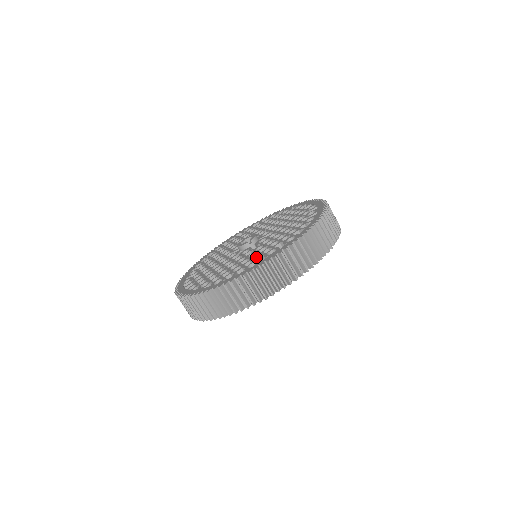
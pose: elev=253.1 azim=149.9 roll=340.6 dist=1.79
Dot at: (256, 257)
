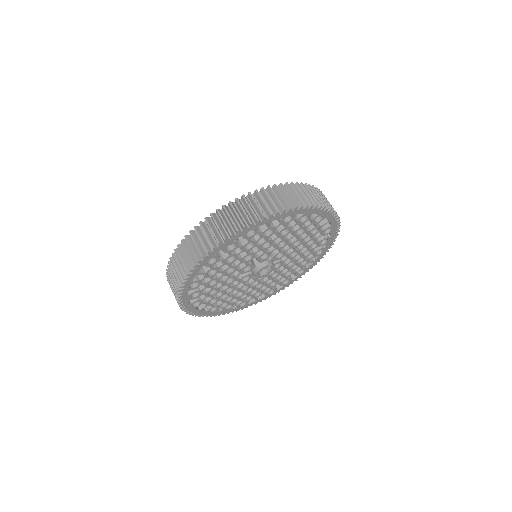
Dot at: occluded
